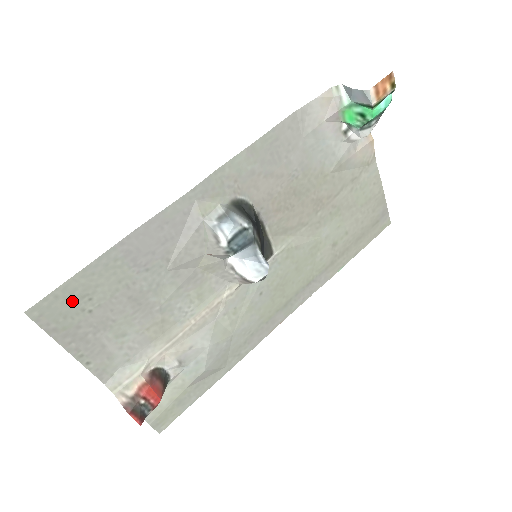
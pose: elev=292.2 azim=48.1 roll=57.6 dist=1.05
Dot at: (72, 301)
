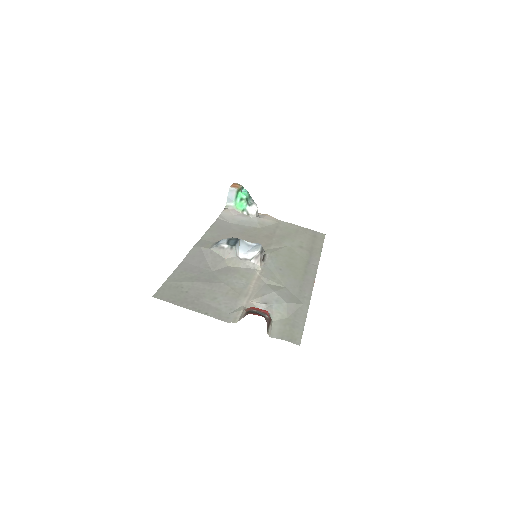
Dot at: (173, 290)
